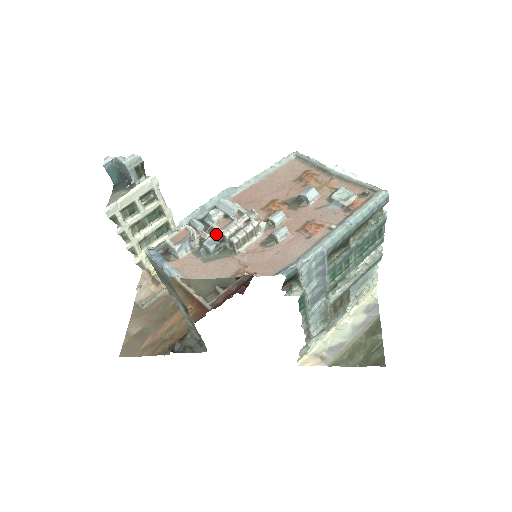
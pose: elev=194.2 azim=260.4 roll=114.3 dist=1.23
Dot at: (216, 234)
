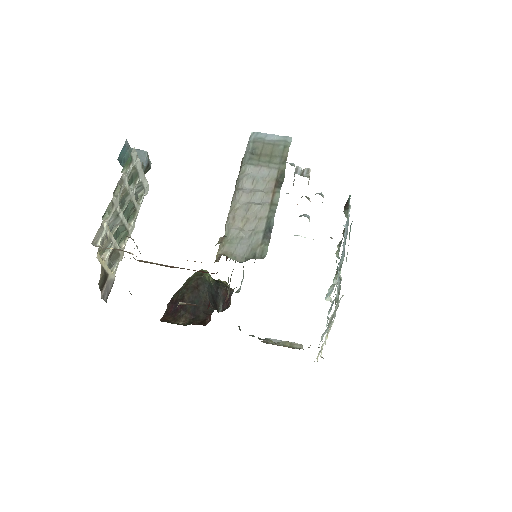
Dot at: occluded
